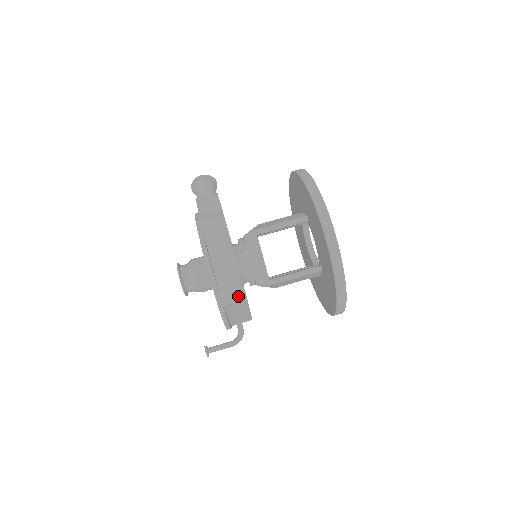
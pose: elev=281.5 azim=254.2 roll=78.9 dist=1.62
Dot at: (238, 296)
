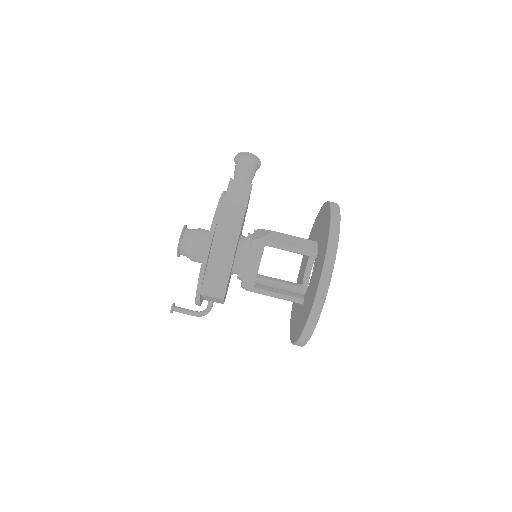
Dot at: (217, 294)
